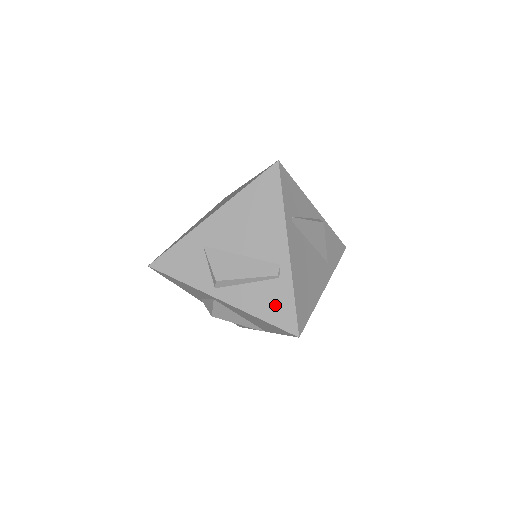
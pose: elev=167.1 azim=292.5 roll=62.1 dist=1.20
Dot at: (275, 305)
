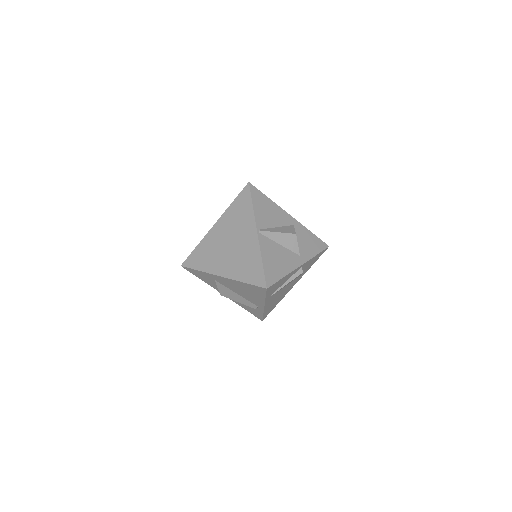
Dot at: (252, 311)
